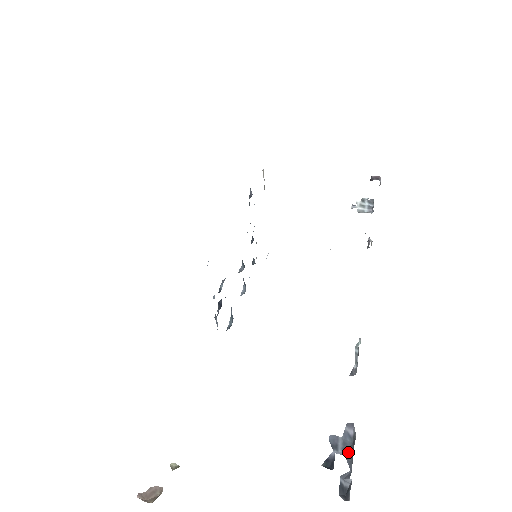
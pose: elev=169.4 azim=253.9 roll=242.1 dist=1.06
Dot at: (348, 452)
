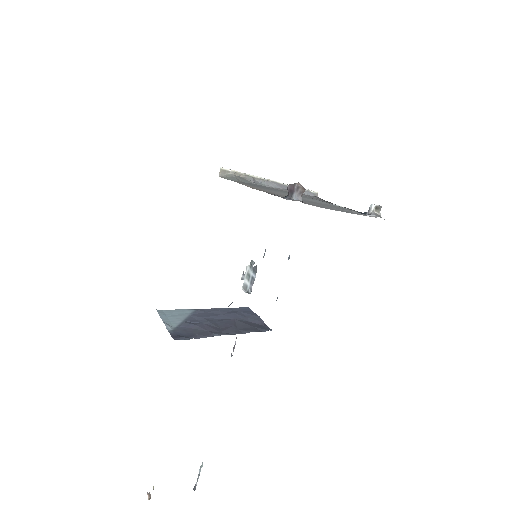
Dot at: out of frame
